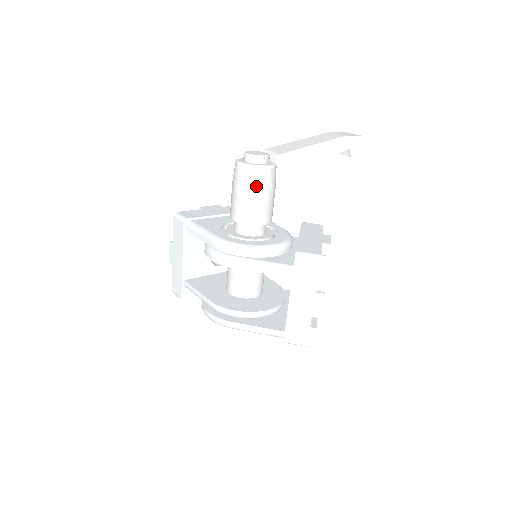
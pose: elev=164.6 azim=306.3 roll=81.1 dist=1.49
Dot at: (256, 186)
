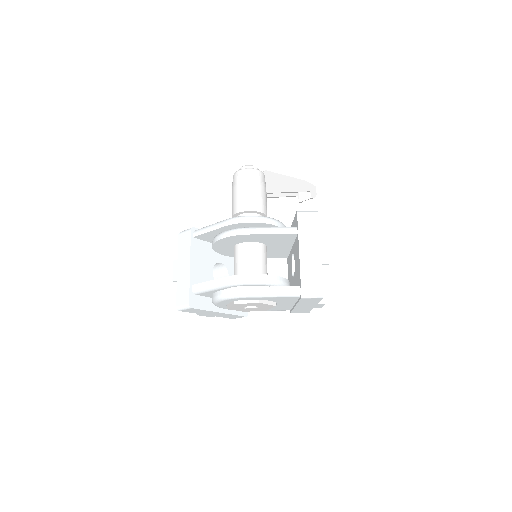
Dot at: (254, 181)
